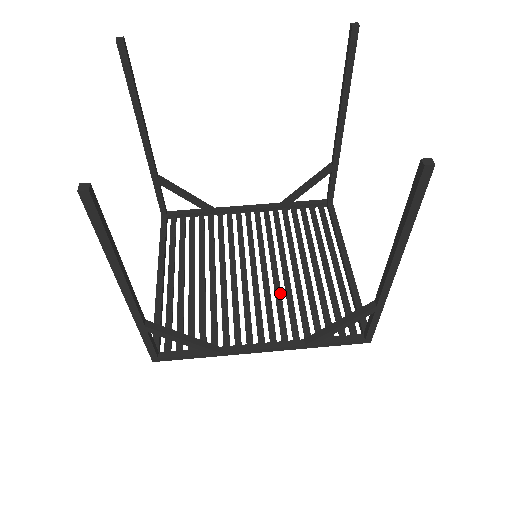
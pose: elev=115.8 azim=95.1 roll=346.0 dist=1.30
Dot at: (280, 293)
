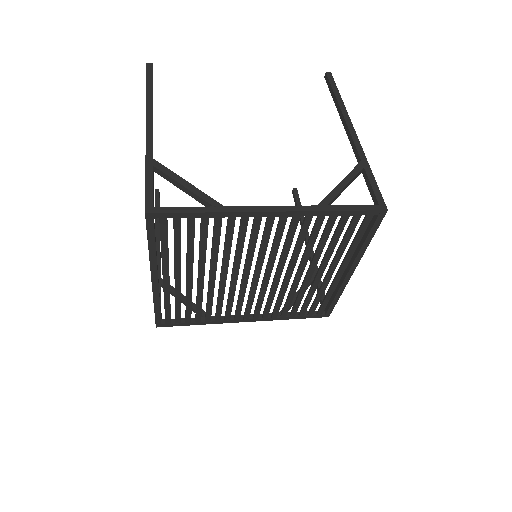
Dot at: (286, 254)
